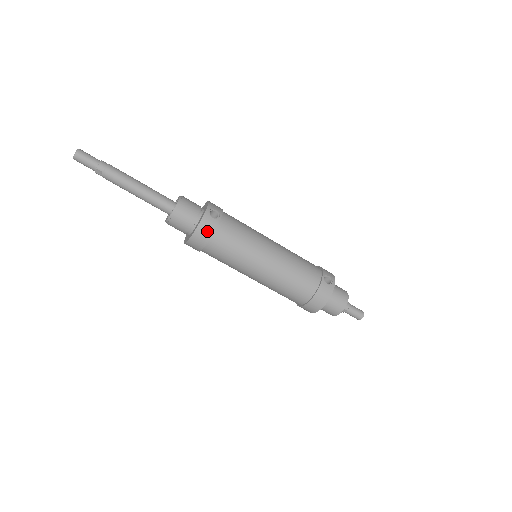
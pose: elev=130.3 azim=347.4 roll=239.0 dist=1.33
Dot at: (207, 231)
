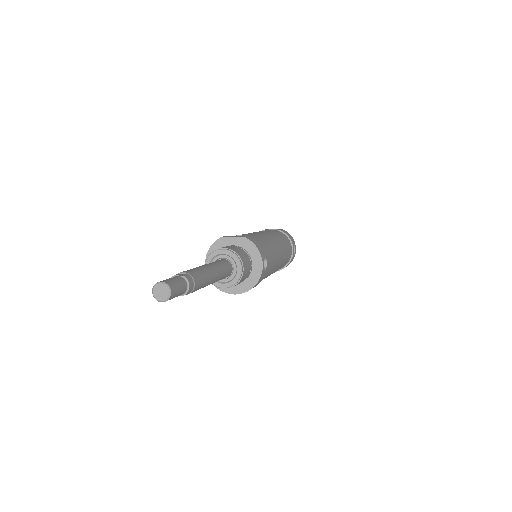
Dot at: occluded
